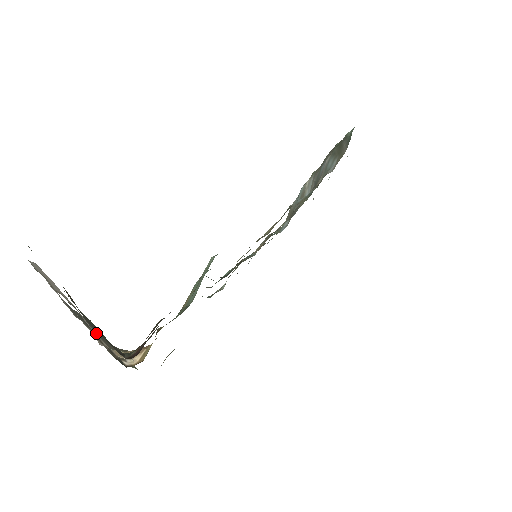
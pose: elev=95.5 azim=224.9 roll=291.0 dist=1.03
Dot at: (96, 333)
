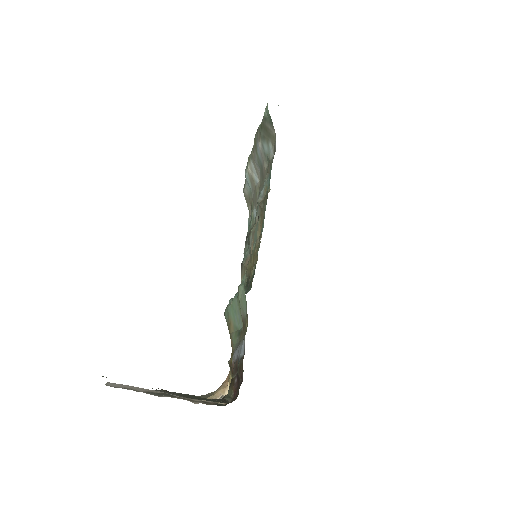
Dot at: occluded
